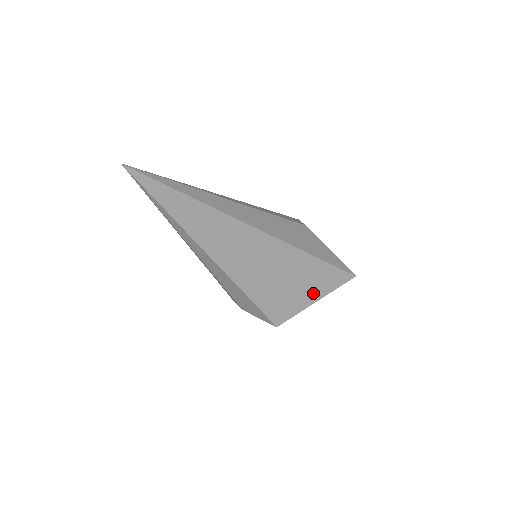
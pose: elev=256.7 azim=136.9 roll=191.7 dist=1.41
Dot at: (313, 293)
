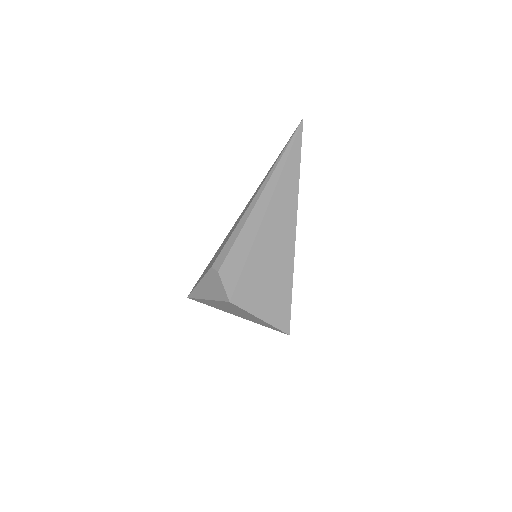
Dot at: (266, 310)
